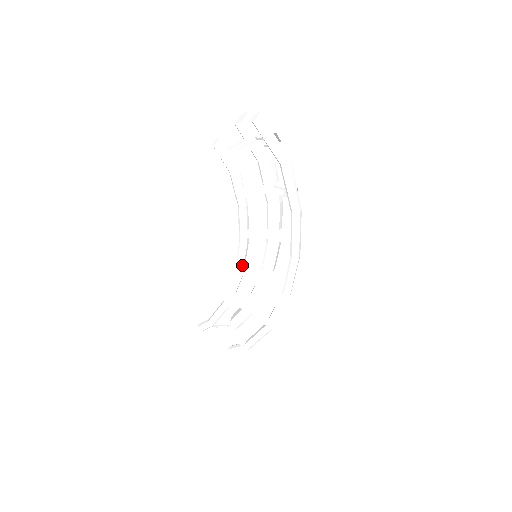
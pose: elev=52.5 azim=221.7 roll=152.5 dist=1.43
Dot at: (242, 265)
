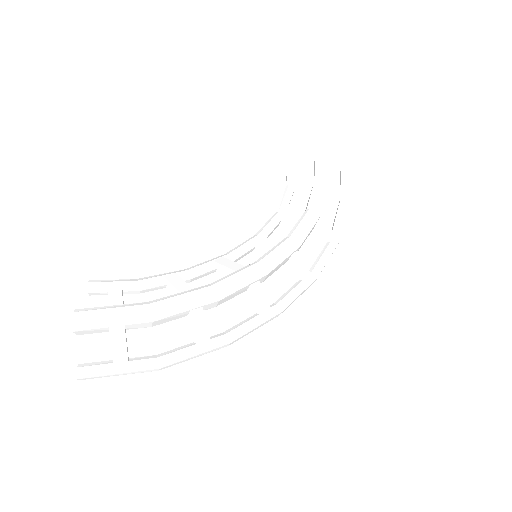
Dot at: (248, 252)
